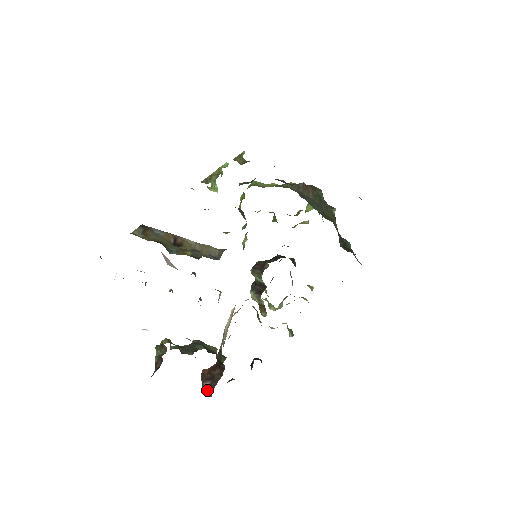
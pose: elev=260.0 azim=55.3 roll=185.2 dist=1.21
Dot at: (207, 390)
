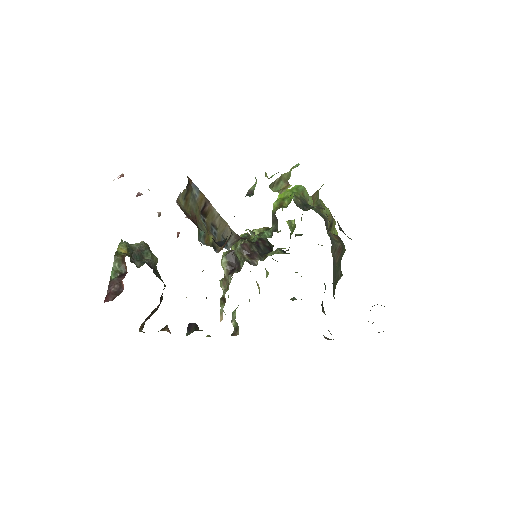
Dot at: (142, 324)
